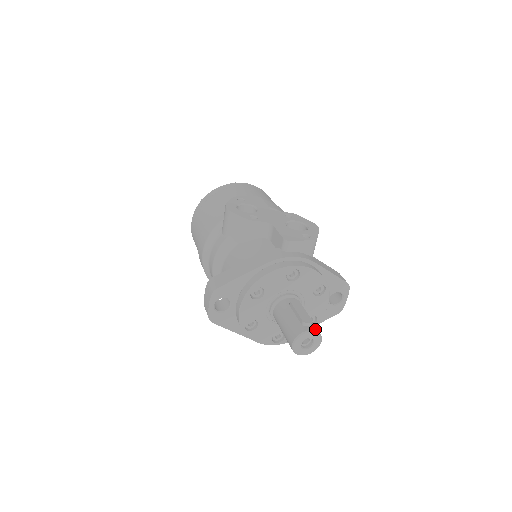
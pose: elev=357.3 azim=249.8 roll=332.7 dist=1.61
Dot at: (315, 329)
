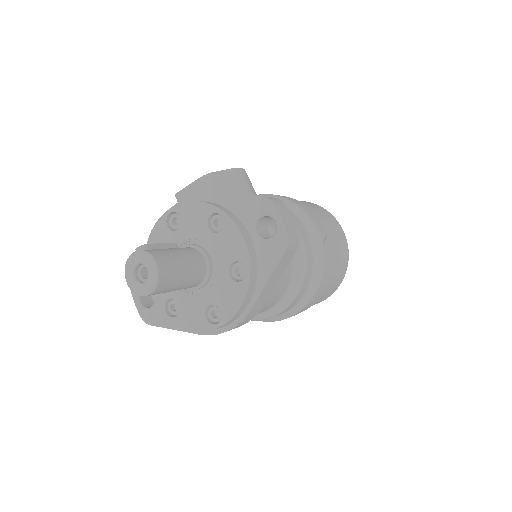
Dot at: (142, 250)
